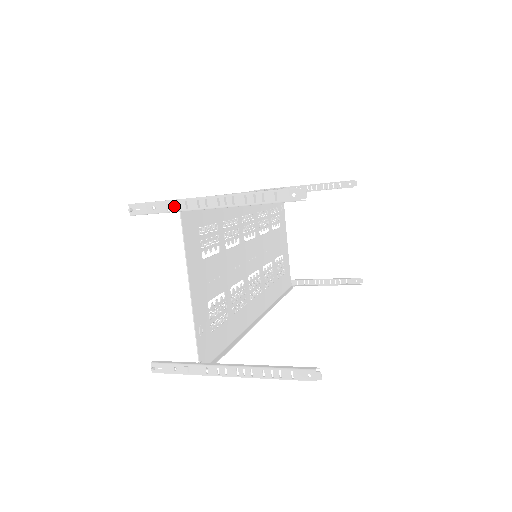
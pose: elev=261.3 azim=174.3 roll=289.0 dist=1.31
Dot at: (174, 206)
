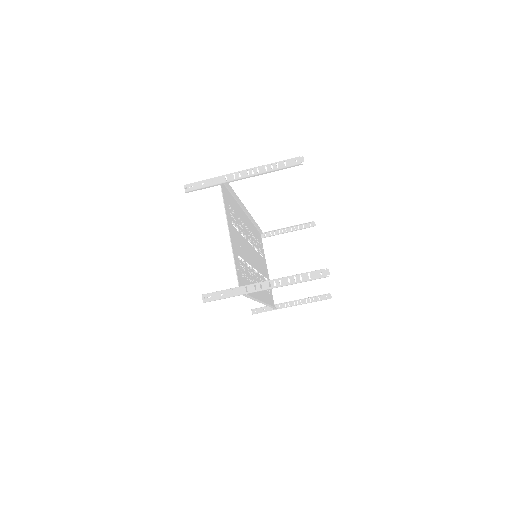
Dot at: (217, 180)
